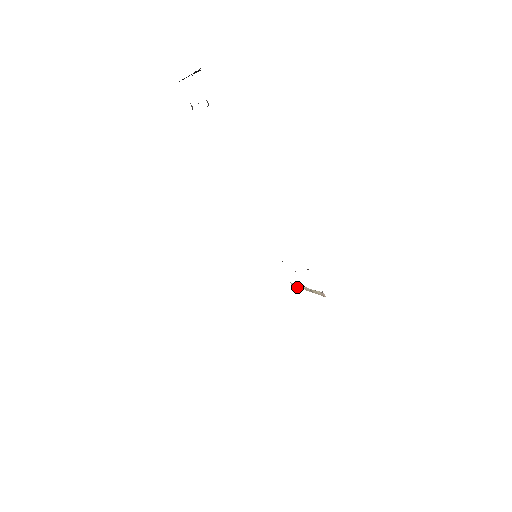
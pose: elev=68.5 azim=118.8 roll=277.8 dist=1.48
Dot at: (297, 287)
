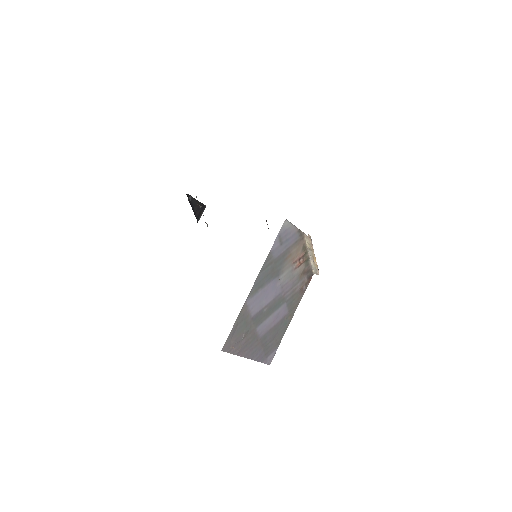
Dot at: (316, 269)
